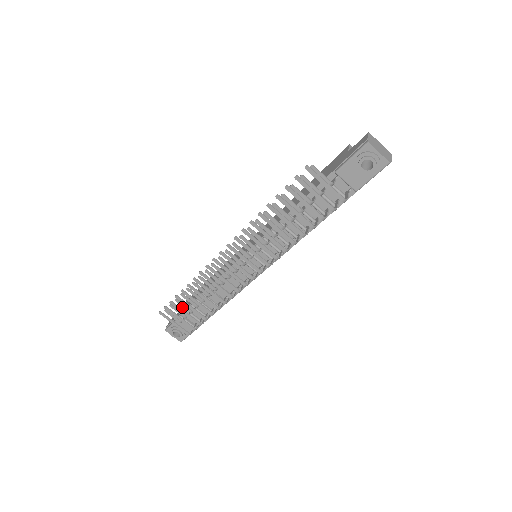
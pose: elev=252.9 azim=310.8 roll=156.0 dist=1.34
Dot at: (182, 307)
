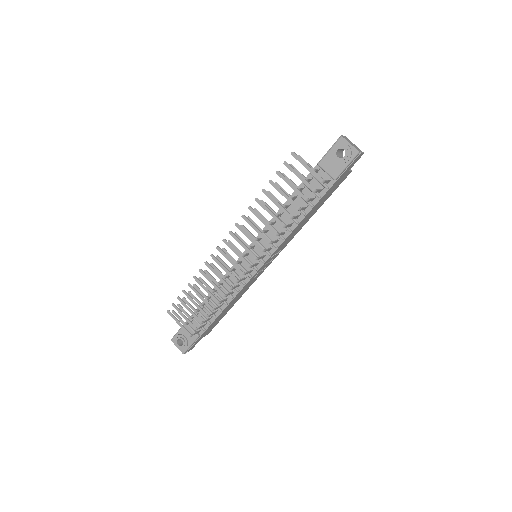
Dot at: occluded
